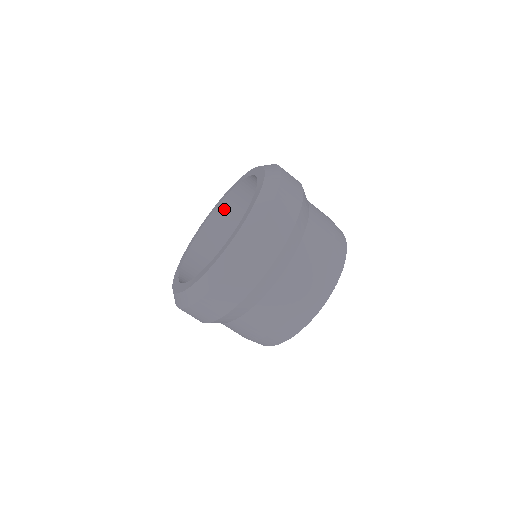
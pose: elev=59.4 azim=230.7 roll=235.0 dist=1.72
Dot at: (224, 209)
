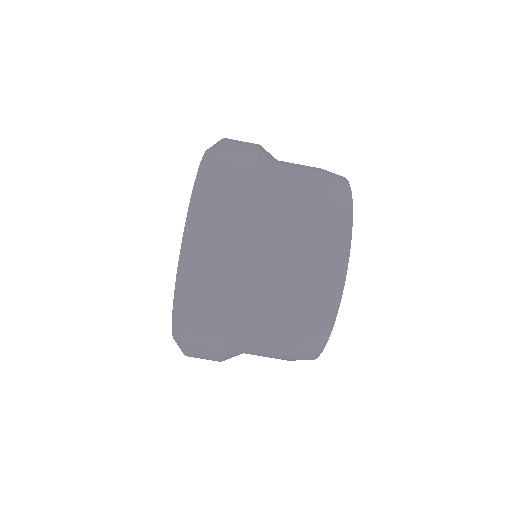
Dot at: occluded
